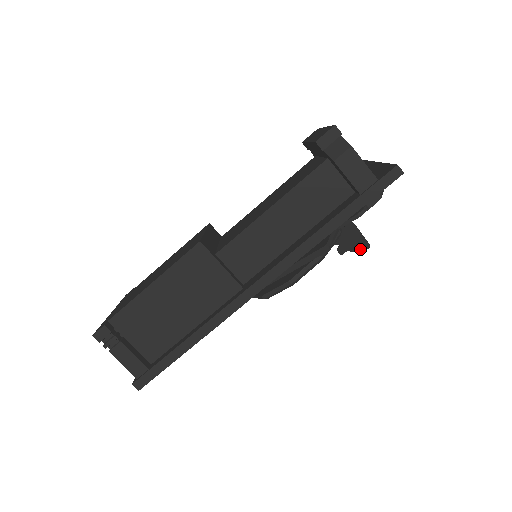
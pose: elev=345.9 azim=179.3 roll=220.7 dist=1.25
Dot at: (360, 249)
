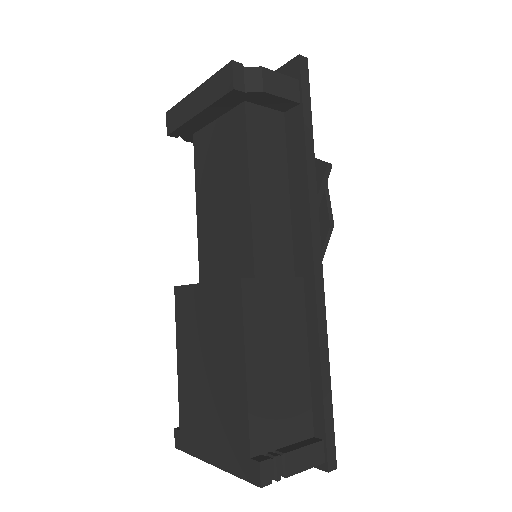
Dot at: occluded
